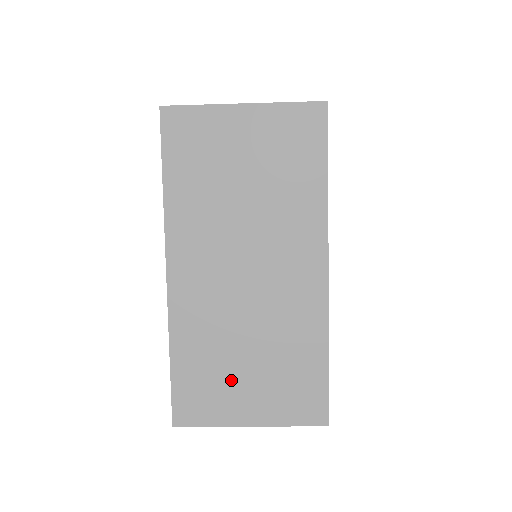
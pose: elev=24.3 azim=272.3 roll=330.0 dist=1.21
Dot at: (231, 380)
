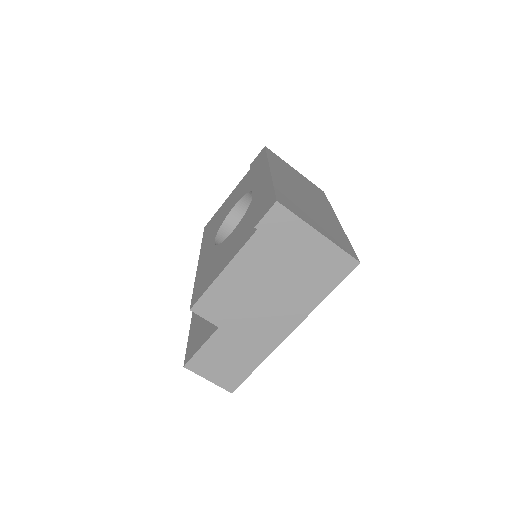
Dot at: (306, 213)
